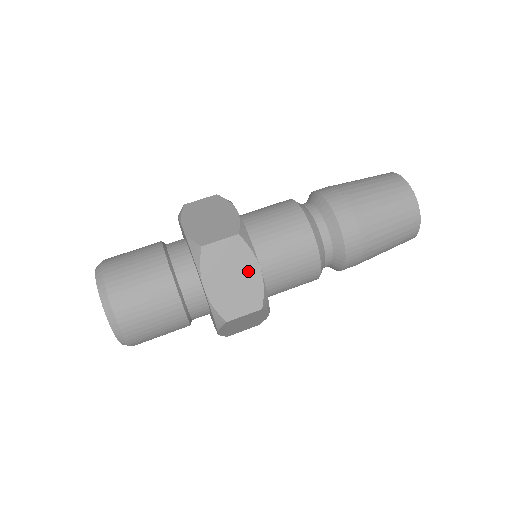
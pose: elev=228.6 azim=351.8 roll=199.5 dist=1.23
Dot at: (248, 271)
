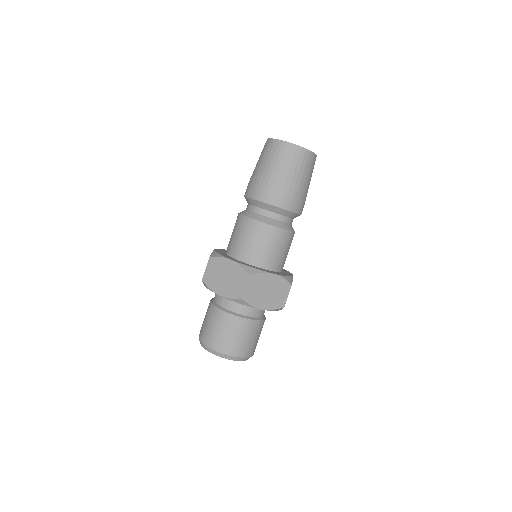
Dot at: (270, 281)
